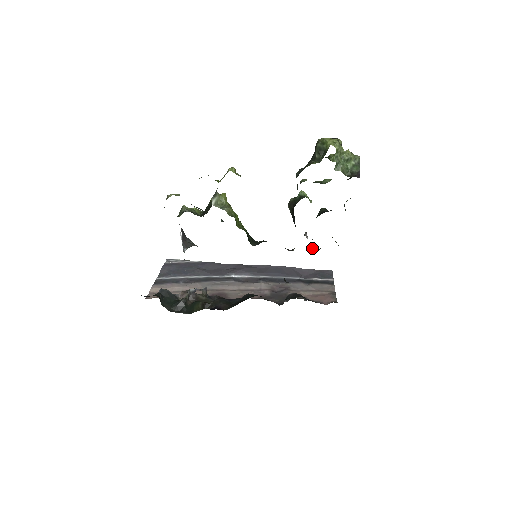
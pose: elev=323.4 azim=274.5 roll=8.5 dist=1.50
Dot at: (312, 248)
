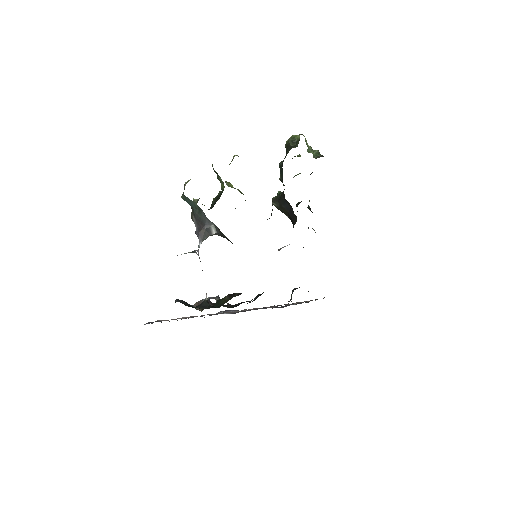
Dot at: occluded
